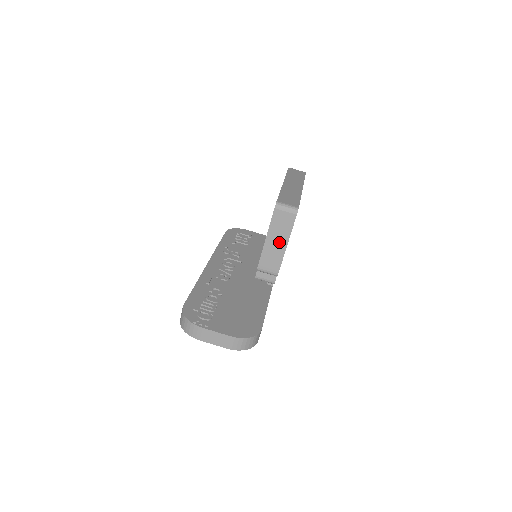
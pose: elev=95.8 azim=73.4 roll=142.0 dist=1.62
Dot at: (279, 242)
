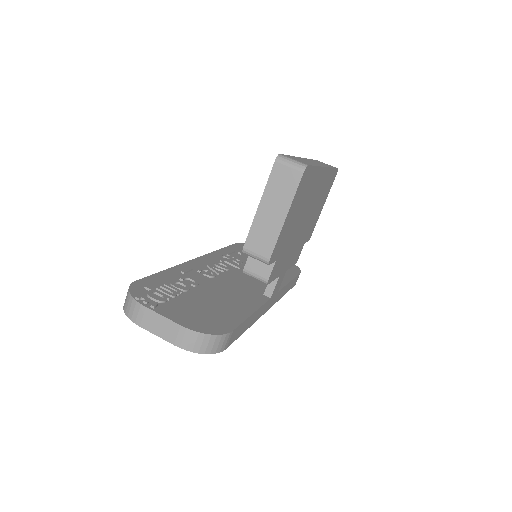
Dot at: (276, 212)
